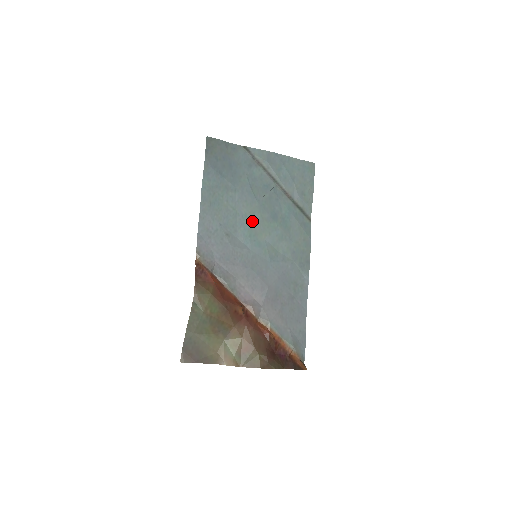
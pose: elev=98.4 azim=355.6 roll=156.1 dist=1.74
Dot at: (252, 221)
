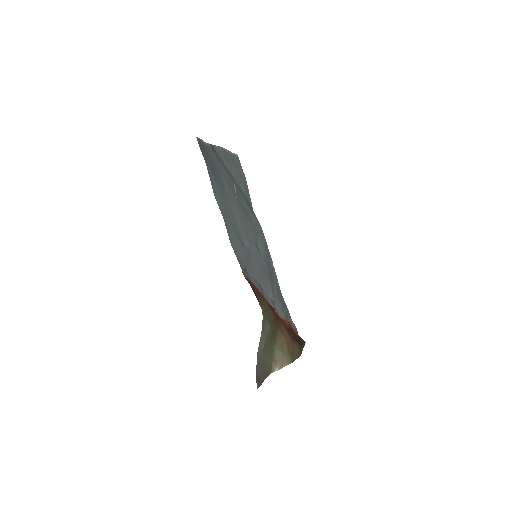
Dot at: (242, 222)
